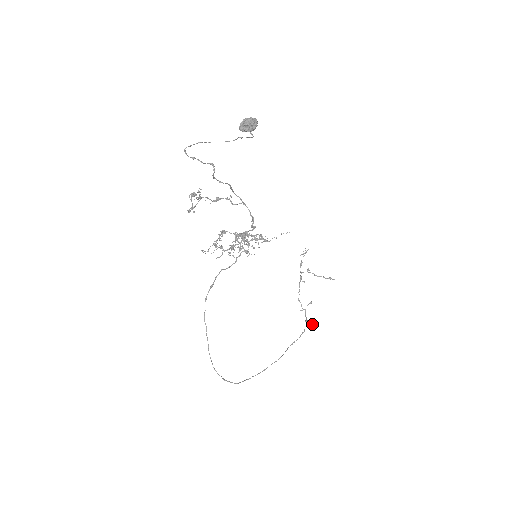
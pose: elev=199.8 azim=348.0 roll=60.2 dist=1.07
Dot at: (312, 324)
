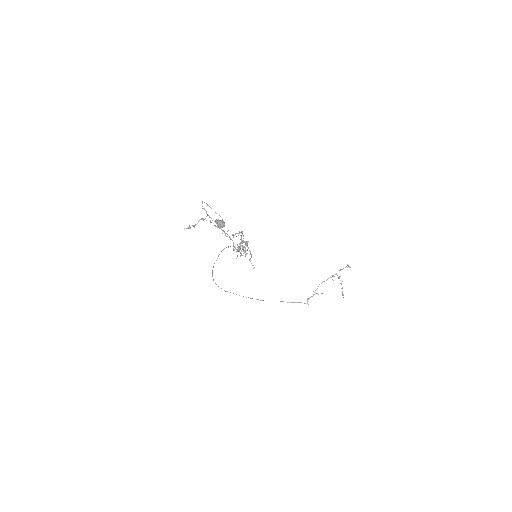
Dot at: (308, 304)
